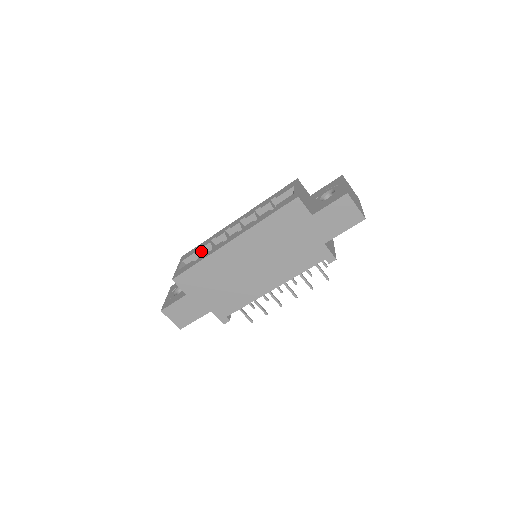
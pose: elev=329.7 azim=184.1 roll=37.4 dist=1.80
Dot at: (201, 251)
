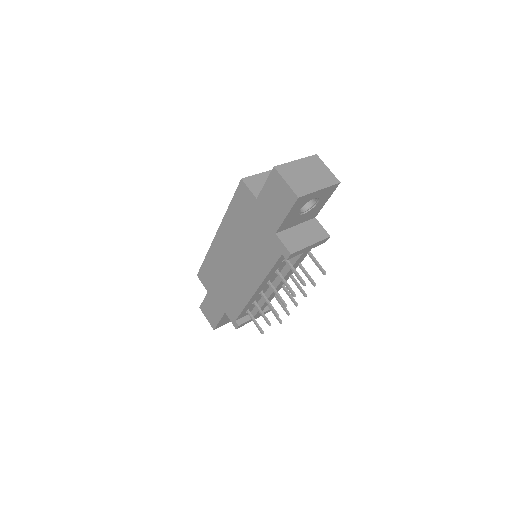
Dot at: occluded
